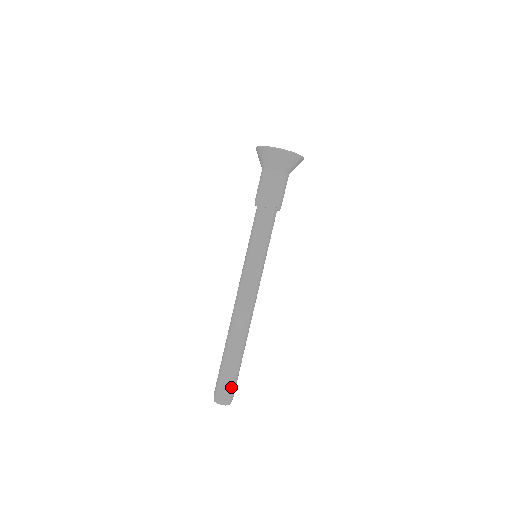
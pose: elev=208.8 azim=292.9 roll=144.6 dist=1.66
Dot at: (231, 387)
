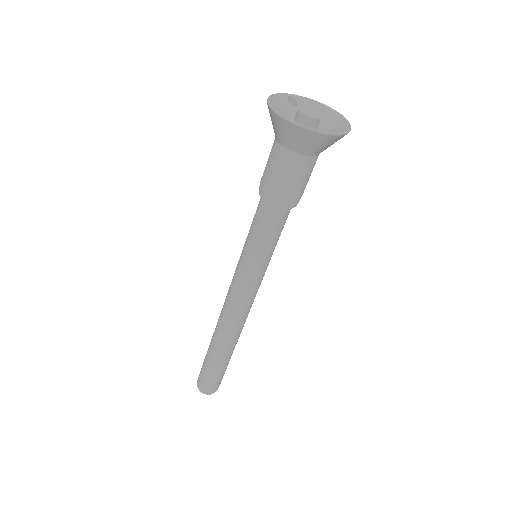
Dot at: (219, 381)
